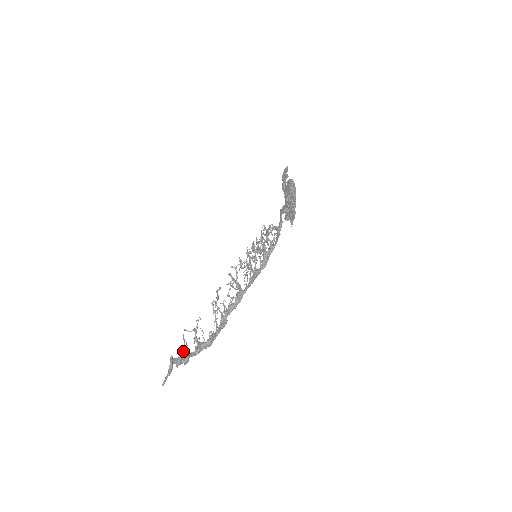
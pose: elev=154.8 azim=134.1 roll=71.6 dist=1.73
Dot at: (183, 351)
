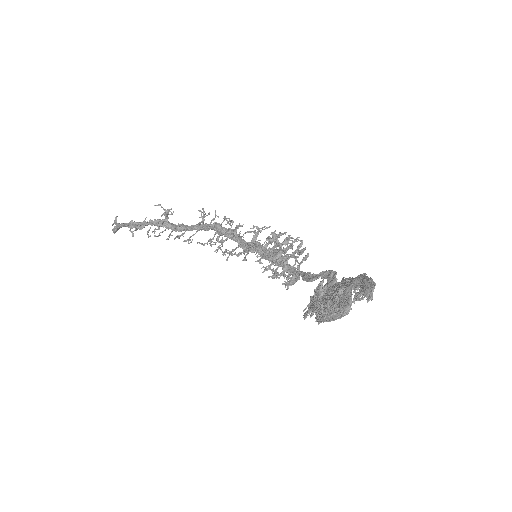
Dot at: (131, 231)
